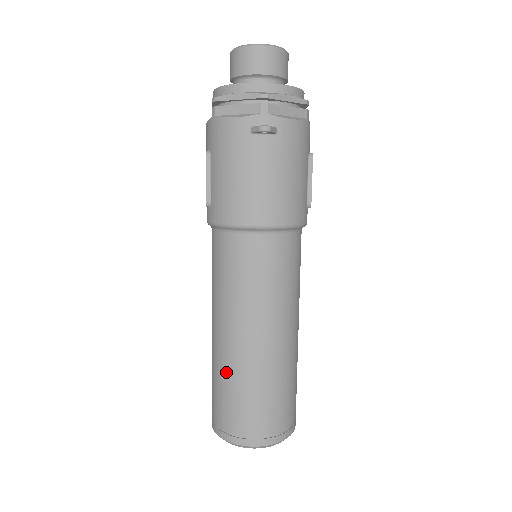
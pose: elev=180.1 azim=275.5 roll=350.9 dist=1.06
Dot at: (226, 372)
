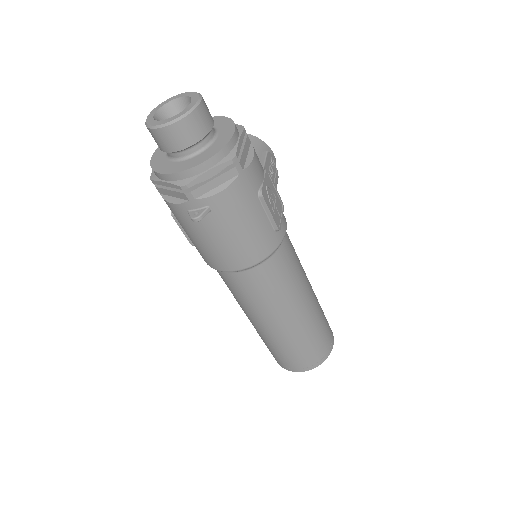
Dot at: (261, 337)
